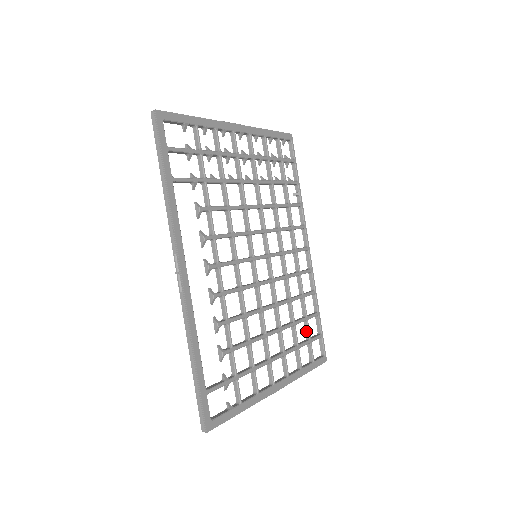
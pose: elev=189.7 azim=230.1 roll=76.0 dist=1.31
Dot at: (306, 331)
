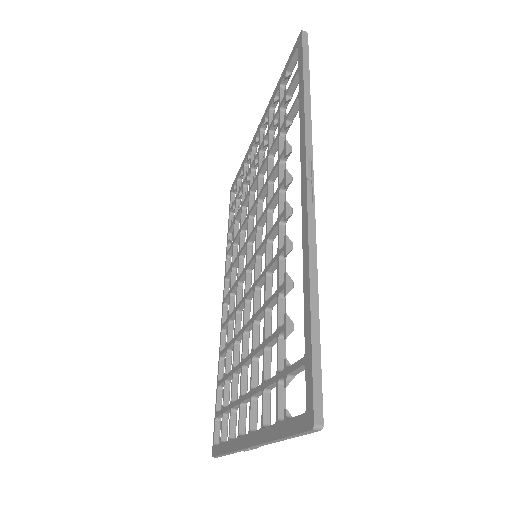
Dot at: (226, 396)
